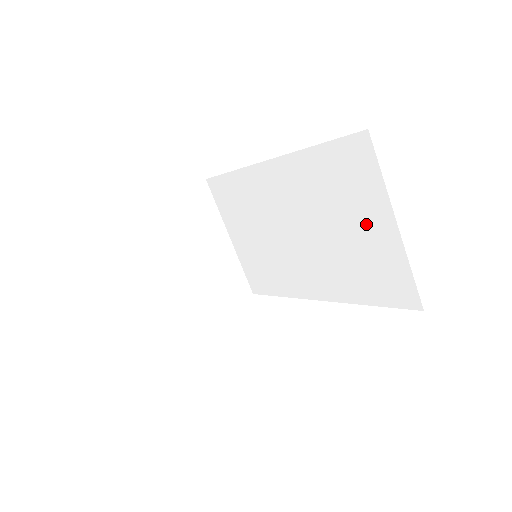
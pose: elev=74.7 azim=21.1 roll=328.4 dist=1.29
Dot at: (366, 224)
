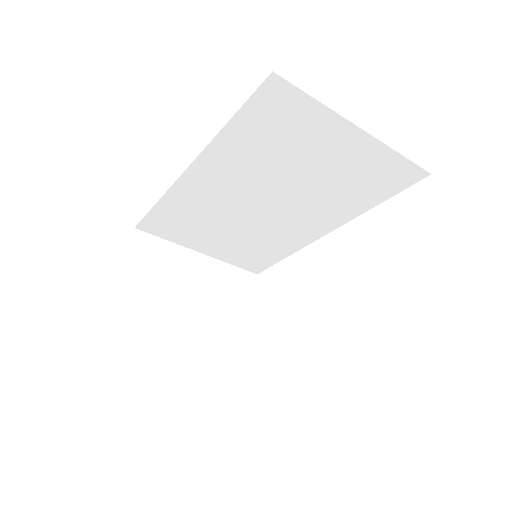
Dot at: (329, 150)
